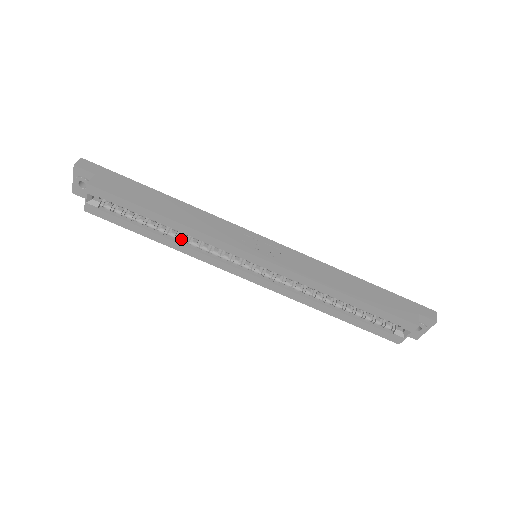
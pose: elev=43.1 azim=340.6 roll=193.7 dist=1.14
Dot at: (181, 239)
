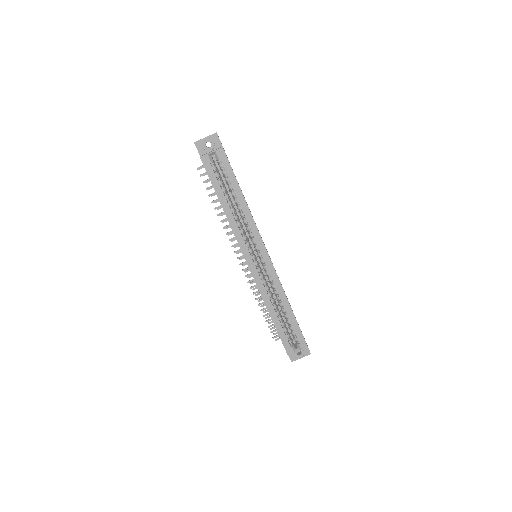
Dot at: (236, 215)
